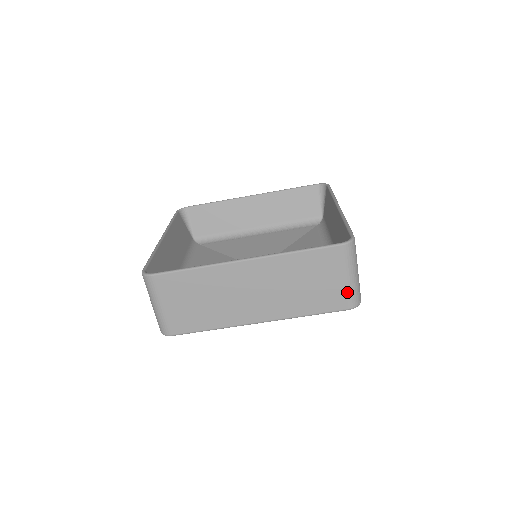
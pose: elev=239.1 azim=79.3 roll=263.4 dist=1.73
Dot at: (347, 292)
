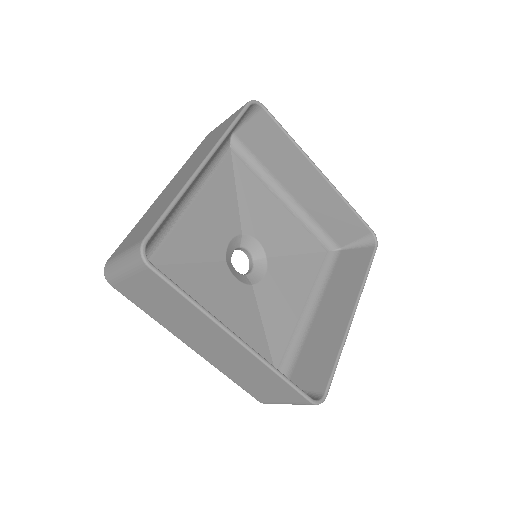
Dot at: (272, 402)
